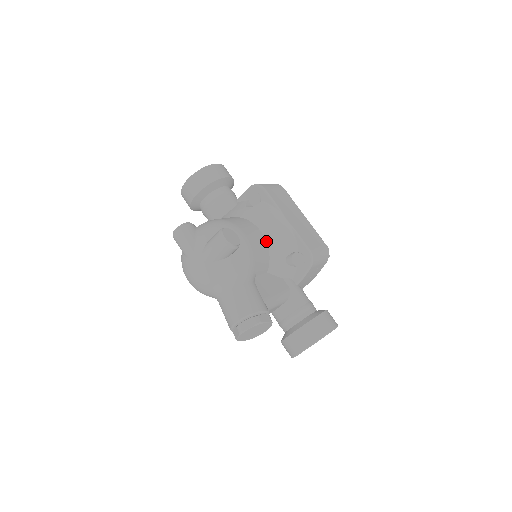
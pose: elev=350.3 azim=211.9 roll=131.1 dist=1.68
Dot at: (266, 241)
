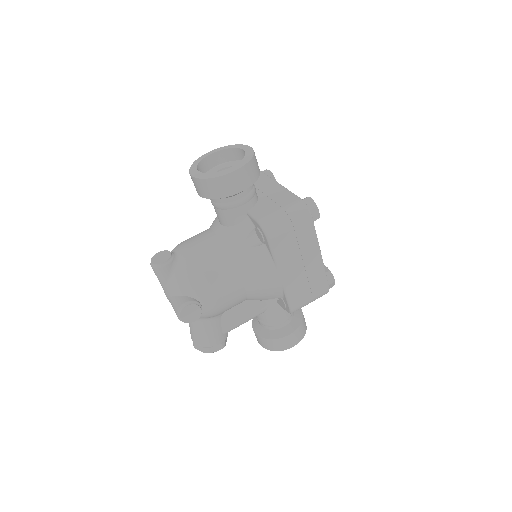
Dot at: (246, 292)
